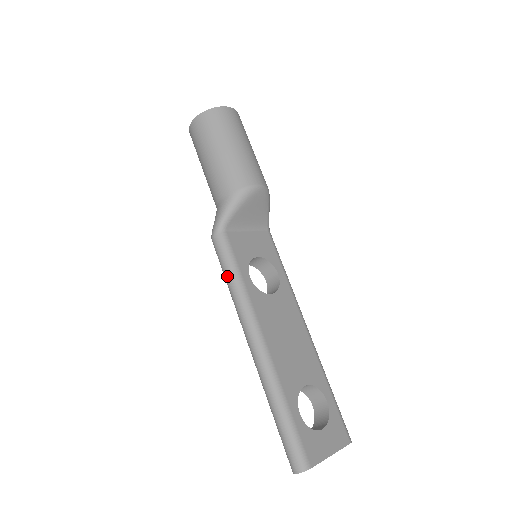
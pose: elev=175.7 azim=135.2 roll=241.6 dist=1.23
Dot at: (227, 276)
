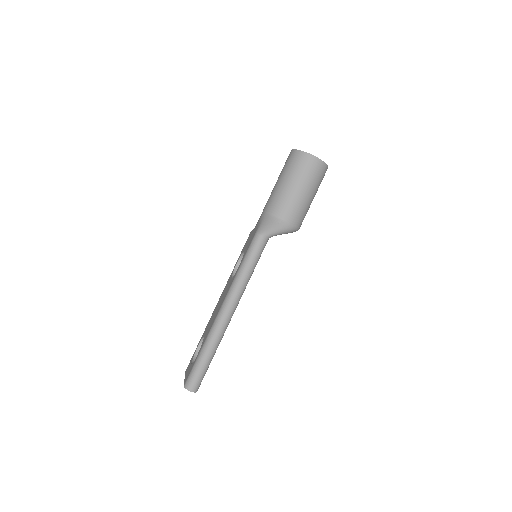
Dot at: (249, 266)
